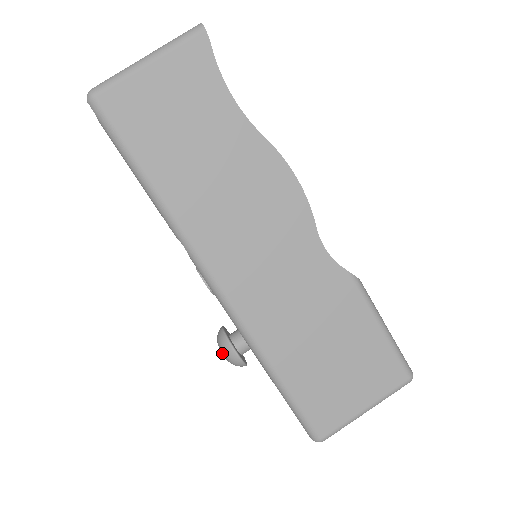
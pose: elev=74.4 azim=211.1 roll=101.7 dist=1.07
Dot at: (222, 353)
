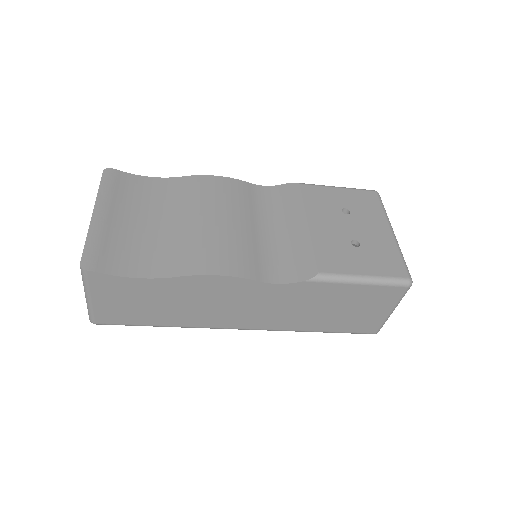
Dot at: occluded
